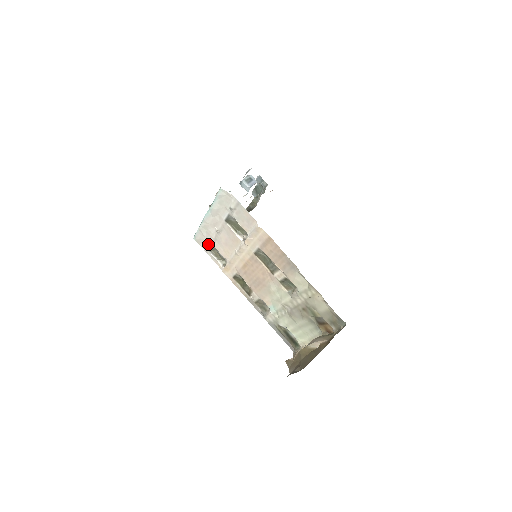
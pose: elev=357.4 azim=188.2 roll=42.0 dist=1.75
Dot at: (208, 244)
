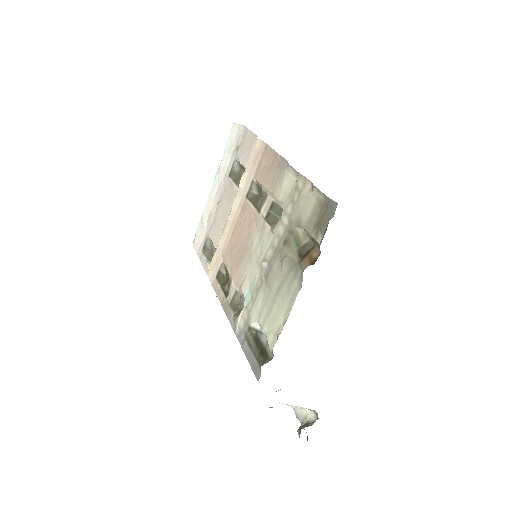
Dot at: (205, 240)
